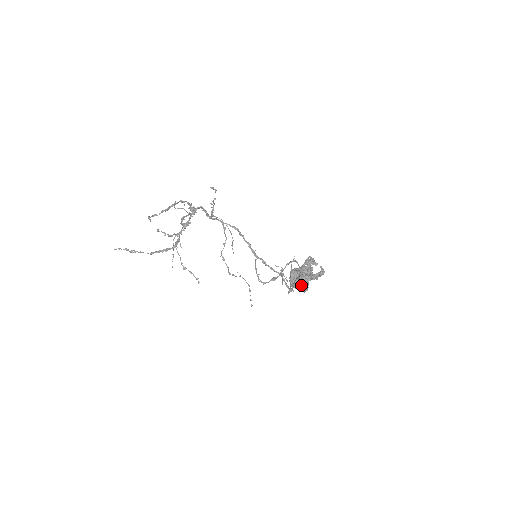
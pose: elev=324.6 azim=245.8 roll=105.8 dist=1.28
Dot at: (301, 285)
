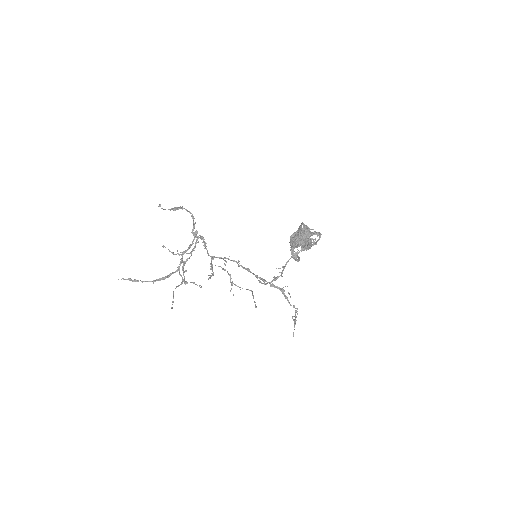
Dot at: (301, 240)
